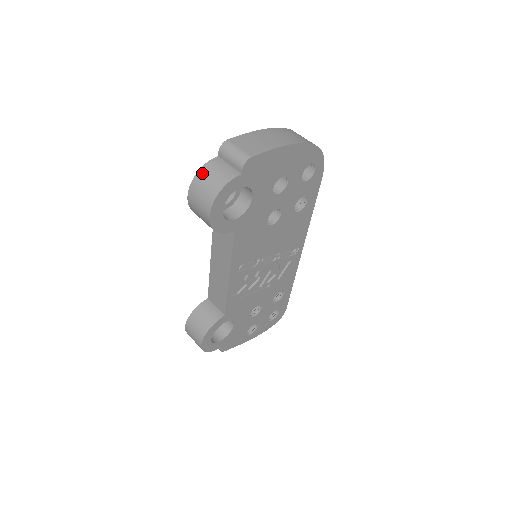
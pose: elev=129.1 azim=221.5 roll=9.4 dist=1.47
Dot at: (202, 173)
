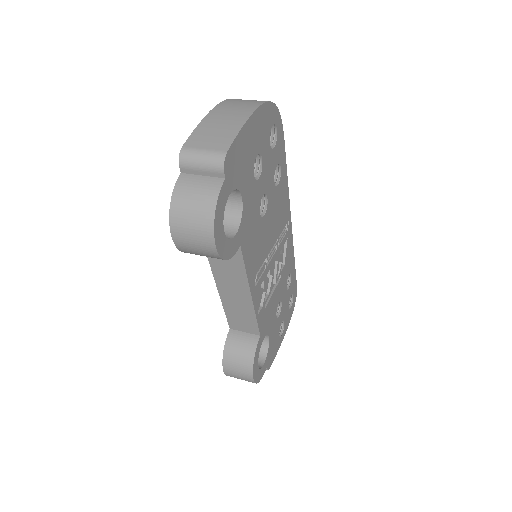
Dot at: (177, 203)
